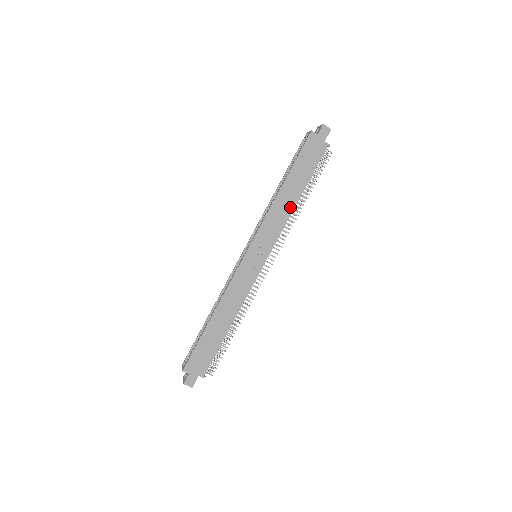
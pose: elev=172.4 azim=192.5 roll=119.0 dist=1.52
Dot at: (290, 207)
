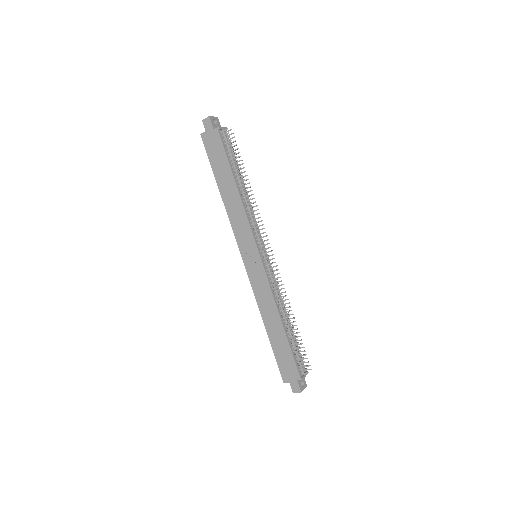
Dot at: (238, 200)
